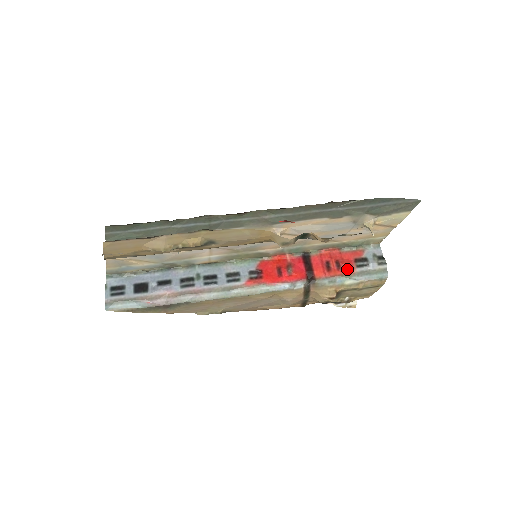
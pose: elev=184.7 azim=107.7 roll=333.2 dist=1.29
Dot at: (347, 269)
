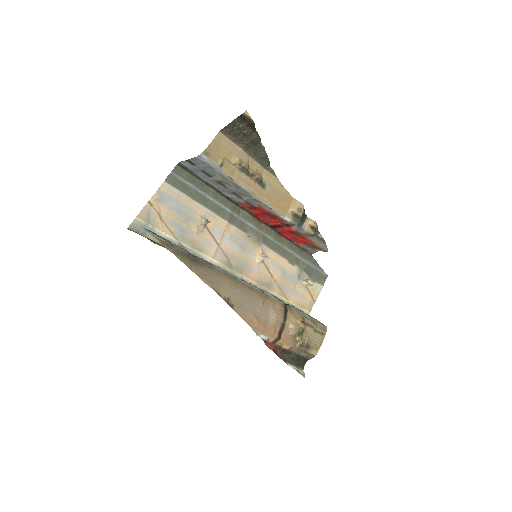
Dot at: occluded
